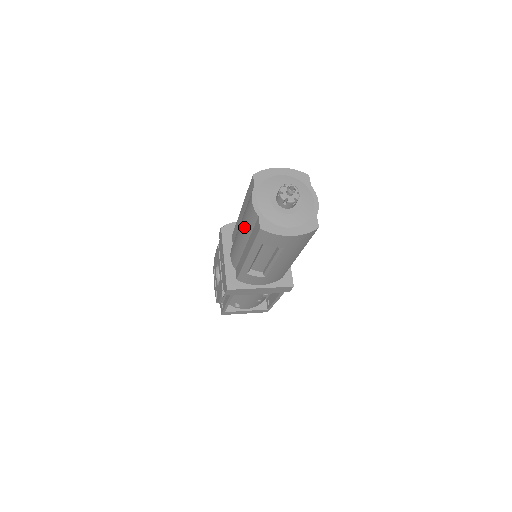
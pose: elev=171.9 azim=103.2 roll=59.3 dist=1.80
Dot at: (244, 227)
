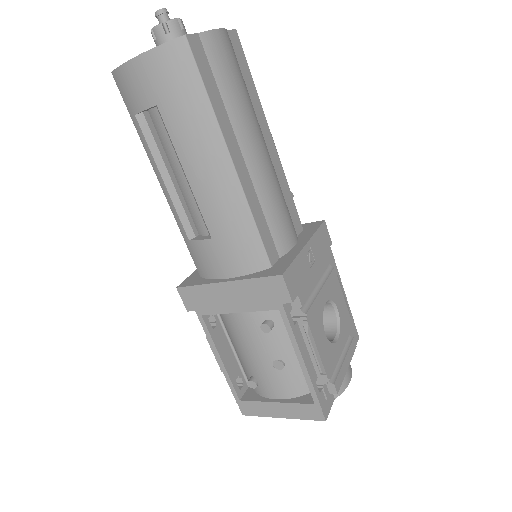
Dot at: occluded
